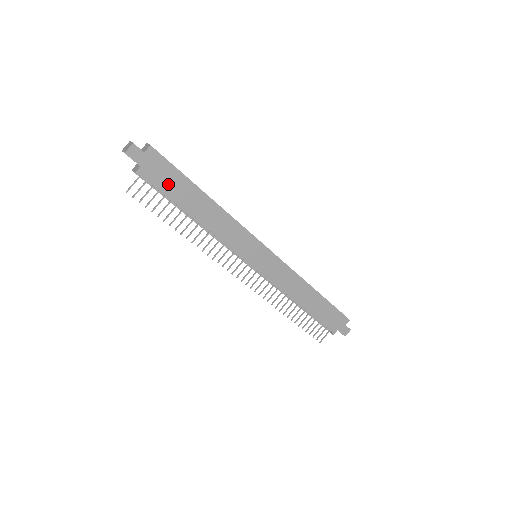
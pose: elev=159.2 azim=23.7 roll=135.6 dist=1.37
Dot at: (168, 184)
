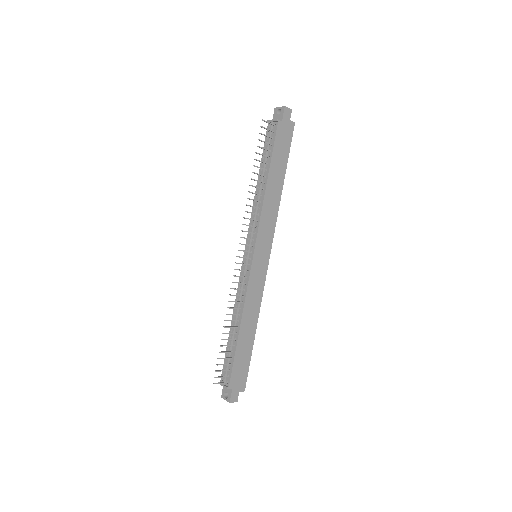
Dot at: (279, 148)
